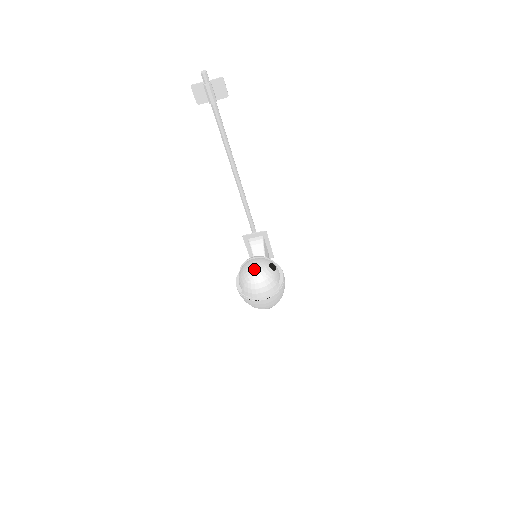
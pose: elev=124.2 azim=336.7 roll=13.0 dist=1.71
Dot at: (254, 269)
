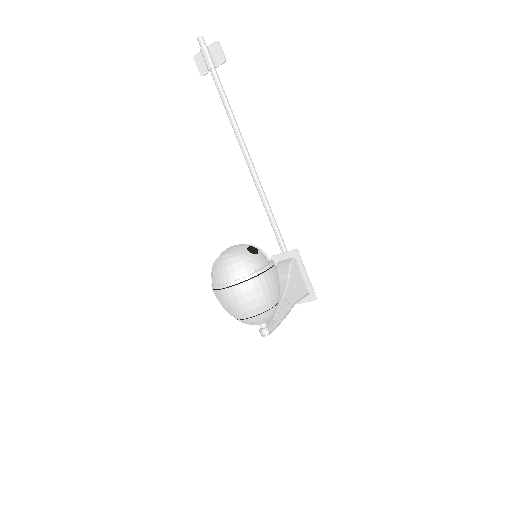
Dot at: (227, 249)
